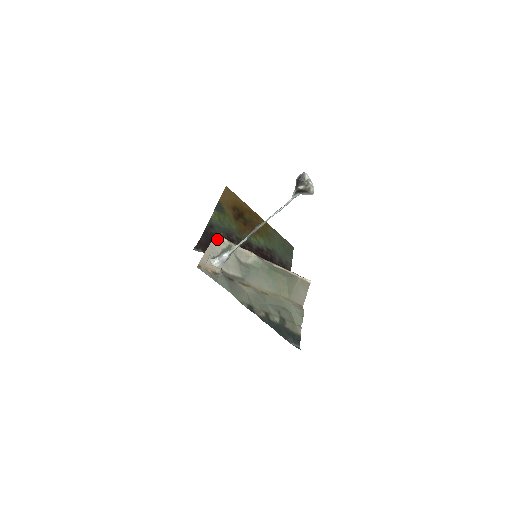
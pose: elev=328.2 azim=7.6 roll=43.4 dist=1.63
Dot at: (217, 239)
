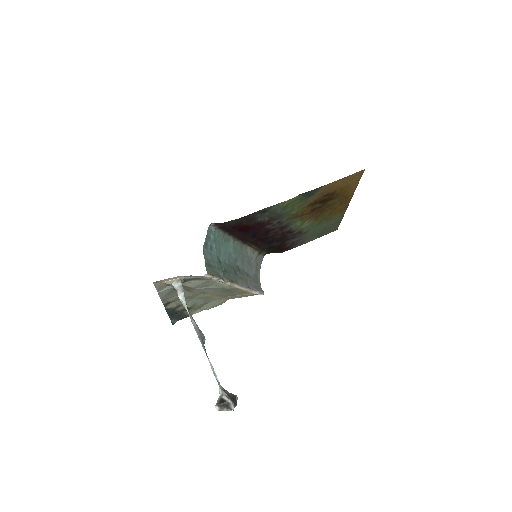
Dot at: (203, 276)
